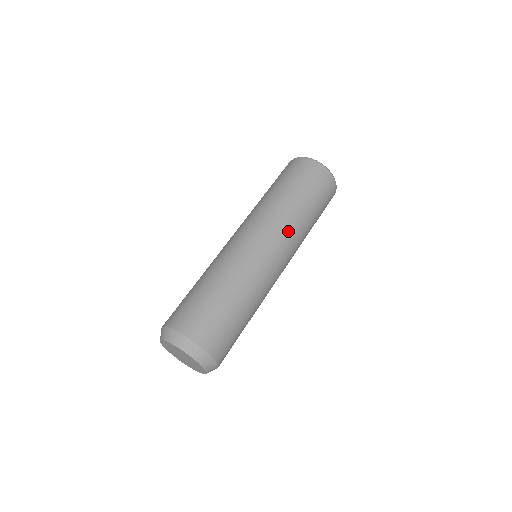
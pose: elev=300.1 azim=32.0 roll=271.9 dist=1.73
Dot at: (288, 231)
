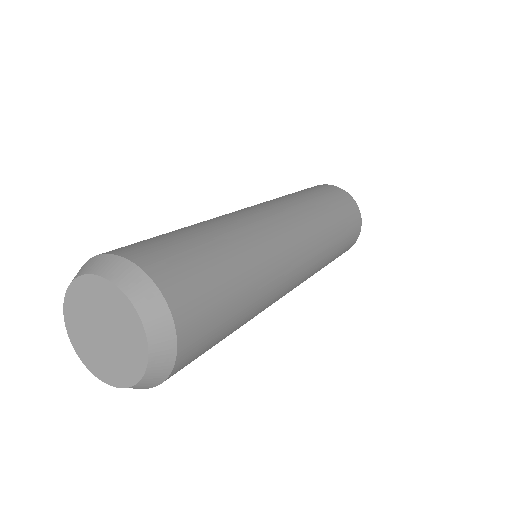
Dot at: occluded
